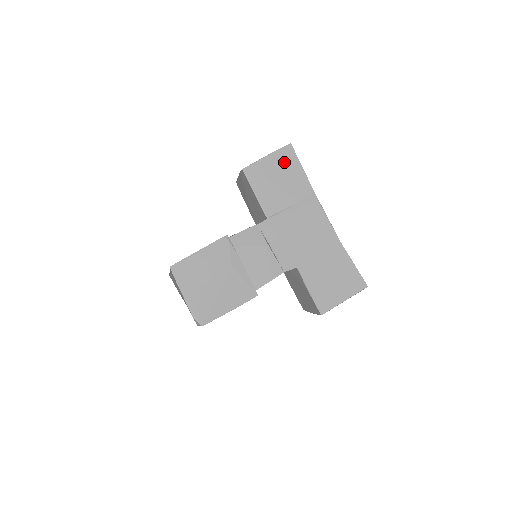
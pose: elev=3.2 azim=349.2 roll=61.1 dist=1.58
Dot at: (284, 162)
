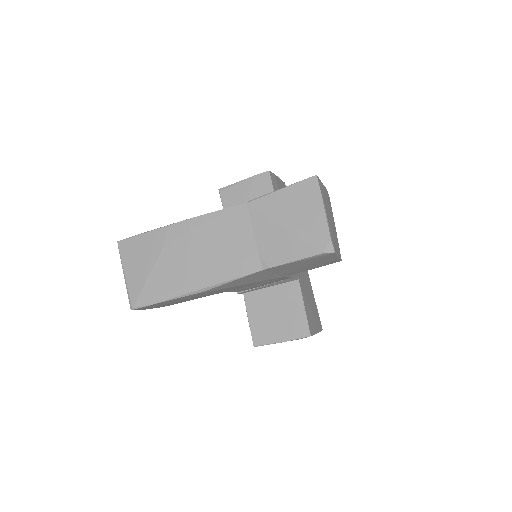
Dot at: occluded
